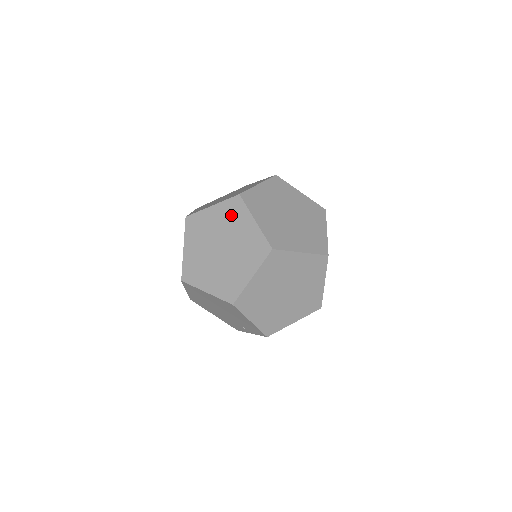
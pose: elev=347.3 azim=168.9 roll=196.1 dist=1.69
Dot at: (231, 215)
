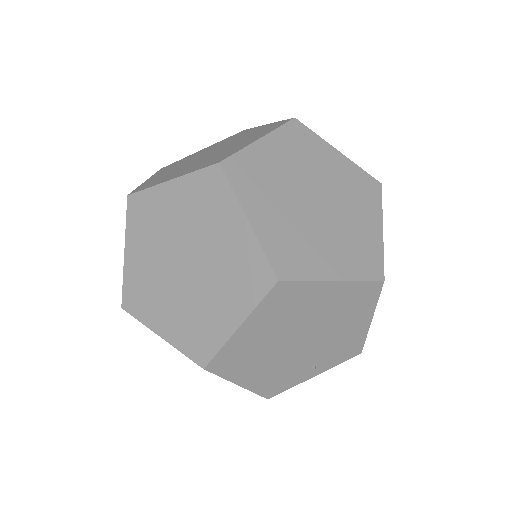
Dot at: (301, 148)
